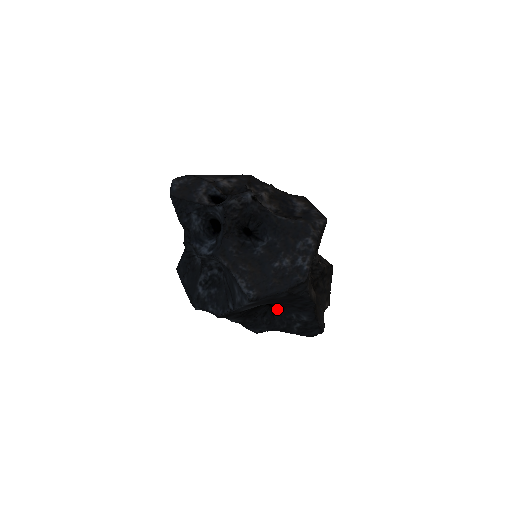
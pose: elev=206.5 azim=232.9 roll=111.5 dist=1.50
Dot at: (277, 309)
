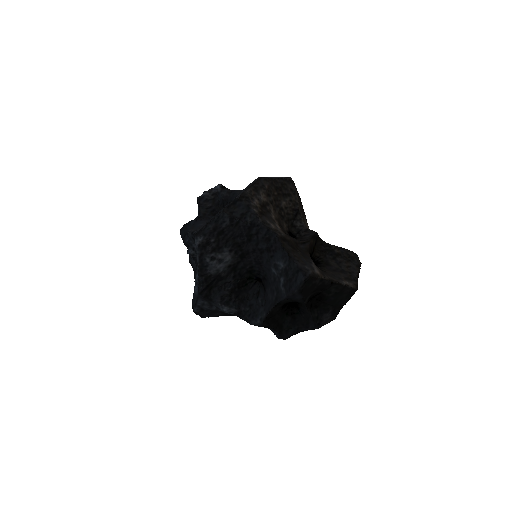
Dot at: (265, 280)
